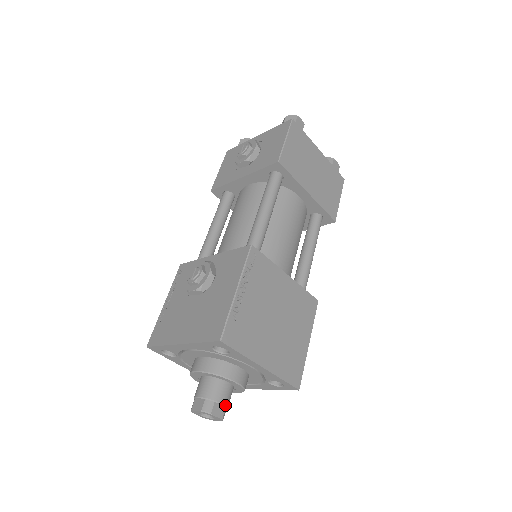
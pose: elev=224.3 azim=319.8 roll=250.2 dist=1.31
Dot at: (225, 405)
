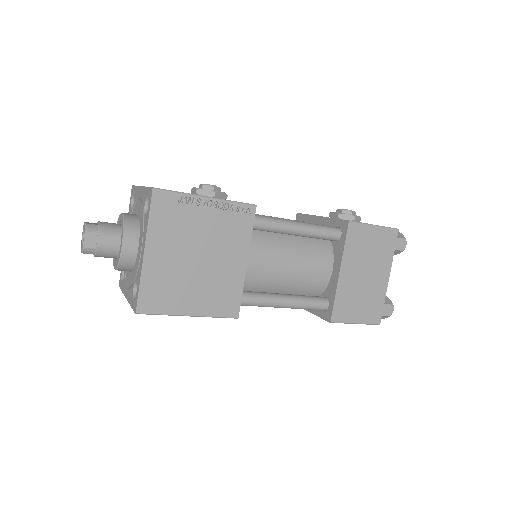
Dot at: (98, 245)
